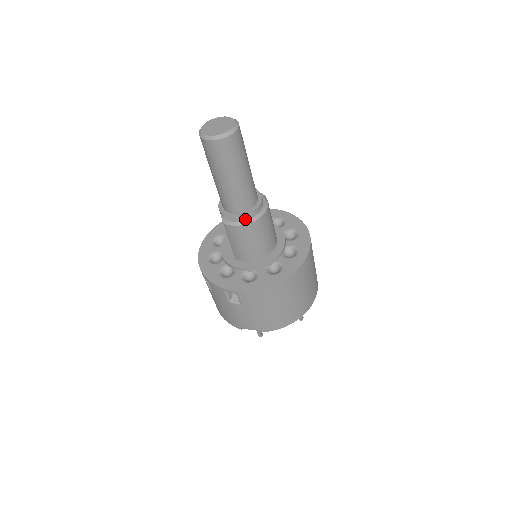
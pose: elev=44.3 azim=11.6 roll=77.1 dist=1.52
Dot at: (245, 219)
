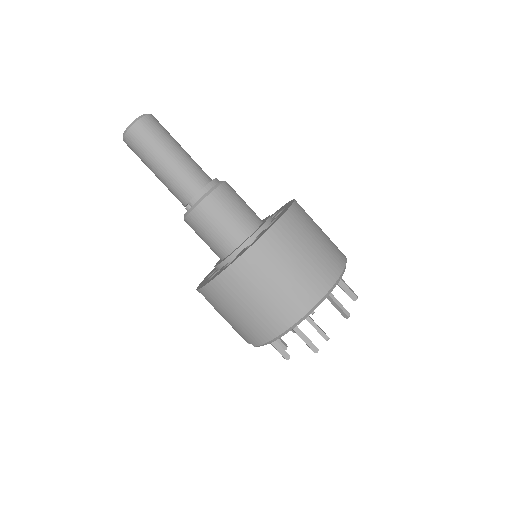
Dot at: (188, 210)
